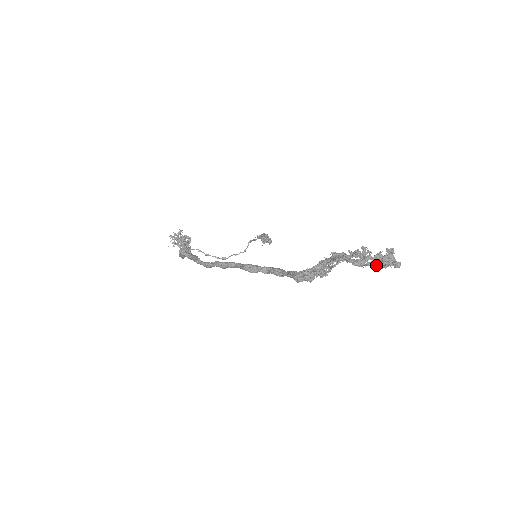
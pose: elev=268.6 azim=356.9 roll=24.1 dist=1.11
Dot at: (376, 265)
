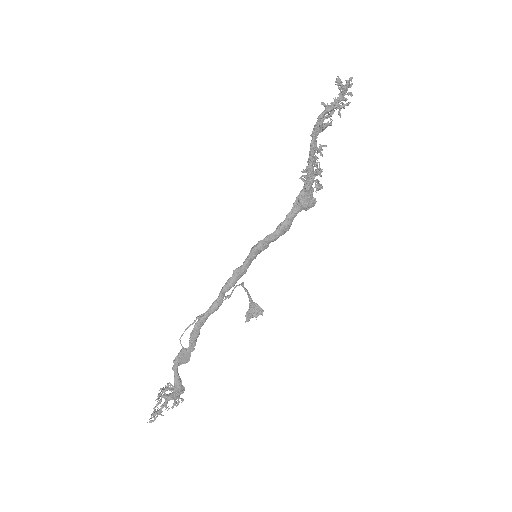
Dot at: (339, 96)
